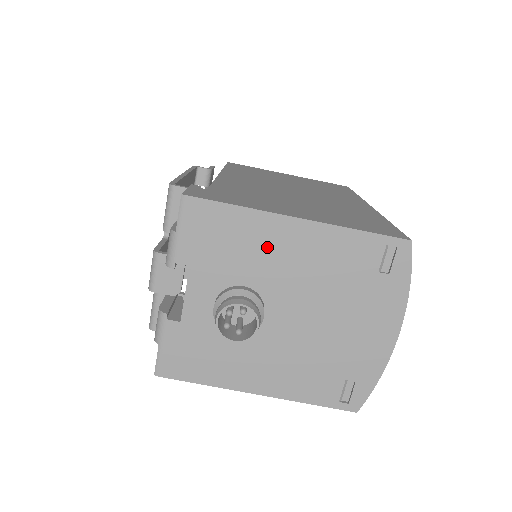
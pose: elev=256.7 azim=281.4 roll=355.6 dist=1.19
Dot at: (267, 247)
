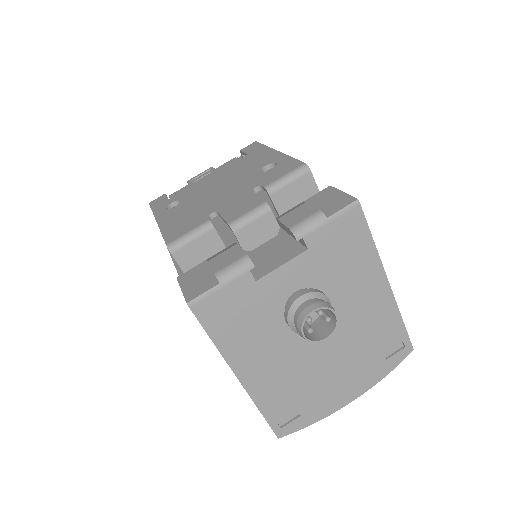
Dot at: (358, 283)
